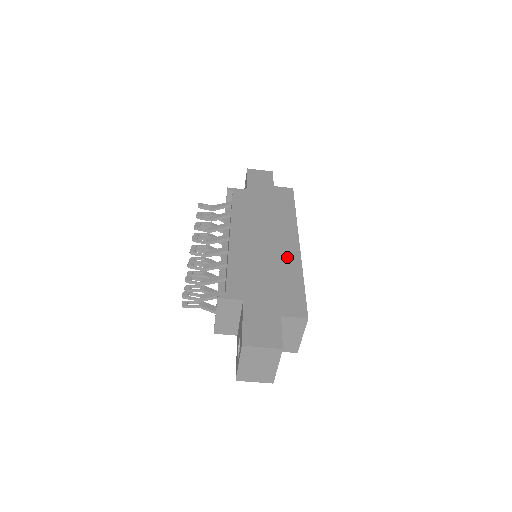
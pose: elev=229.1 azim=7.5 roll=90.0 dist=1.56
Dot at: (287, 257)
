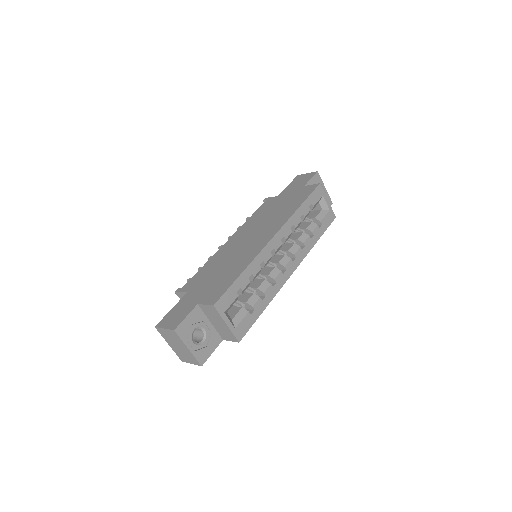
Dot at: (250, 252)
